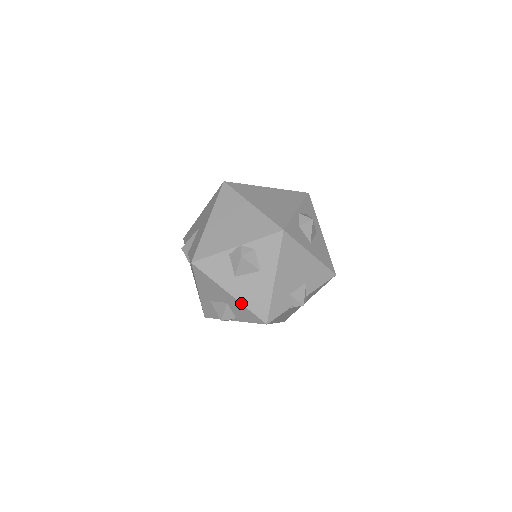
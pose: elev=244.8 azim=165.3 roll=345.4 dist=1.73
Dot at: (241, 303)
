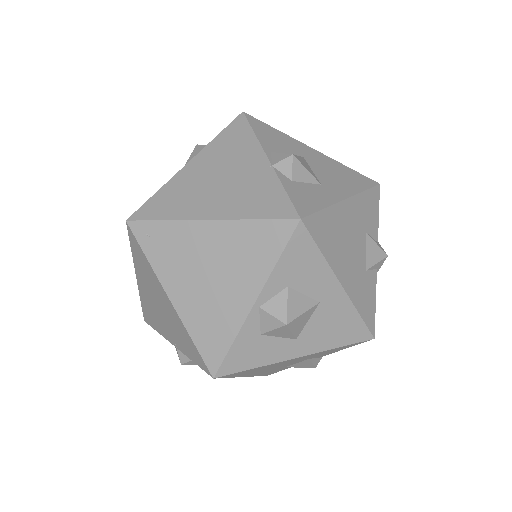
Dot at: occluded
